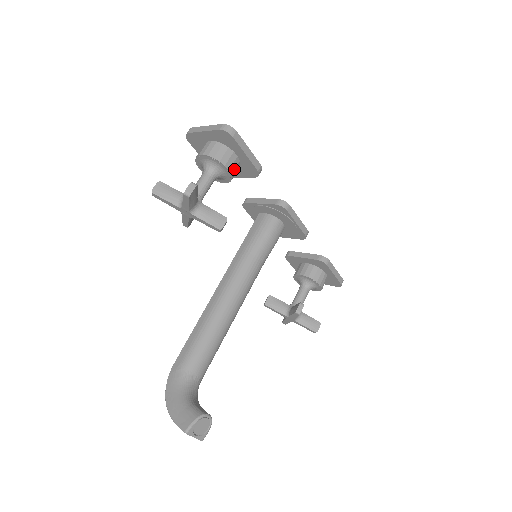
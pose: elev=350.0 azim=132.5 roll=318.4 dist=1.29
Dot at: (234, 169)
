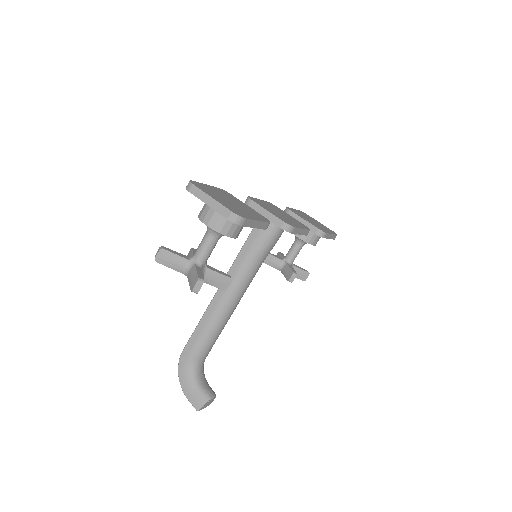
Dot at: (240, 231)
